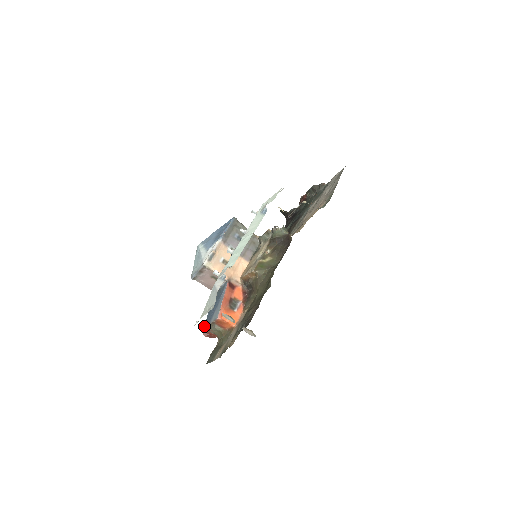
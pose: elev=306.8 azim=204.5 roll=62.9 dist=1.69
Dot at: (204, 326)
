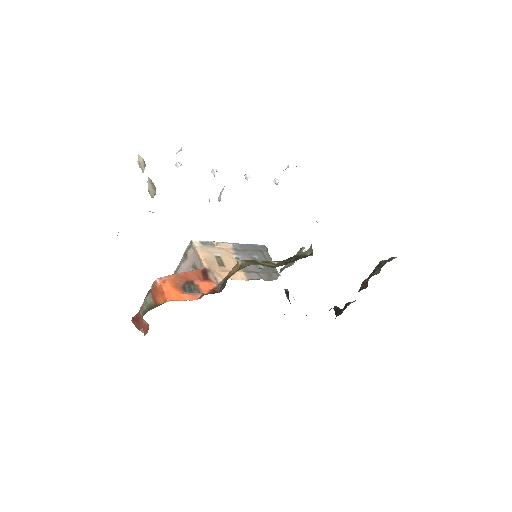
Dot at: occluded
